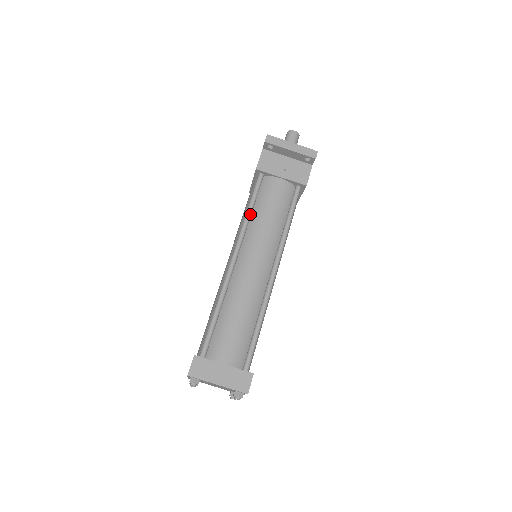
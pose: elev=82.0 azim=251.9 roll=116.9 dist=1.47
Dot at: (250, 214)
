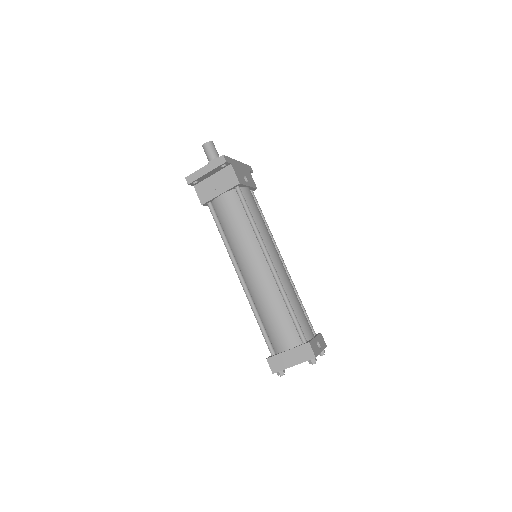
Dot at: (225, 238)
